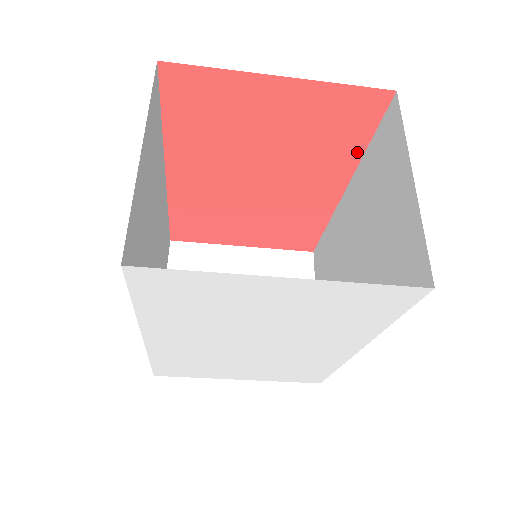
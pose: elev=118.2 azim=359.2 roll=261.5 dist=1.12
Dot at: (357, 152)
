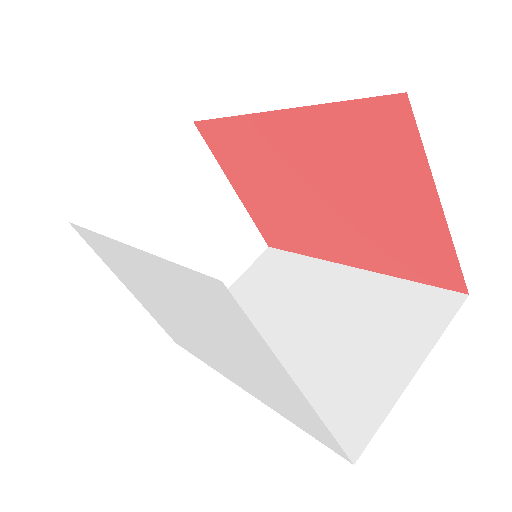
Dot at: (393, 271)
